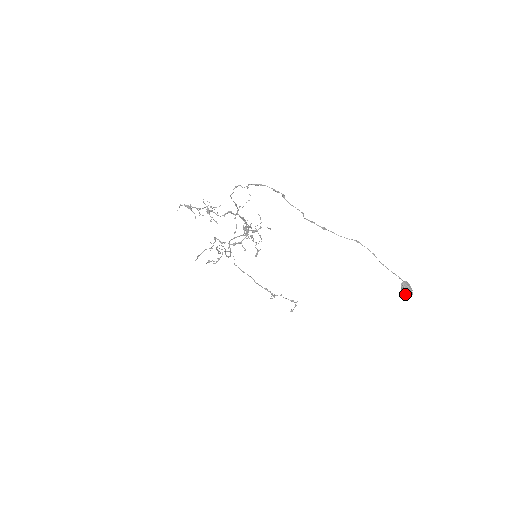
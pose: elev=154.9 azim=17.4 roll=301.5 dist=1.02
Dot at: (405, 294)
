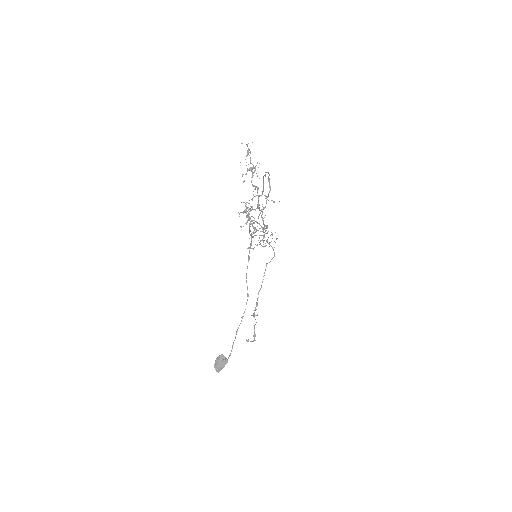
Dot at: (215, 363)
